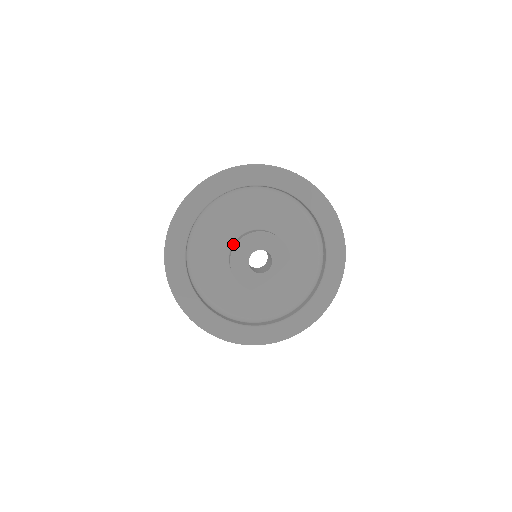
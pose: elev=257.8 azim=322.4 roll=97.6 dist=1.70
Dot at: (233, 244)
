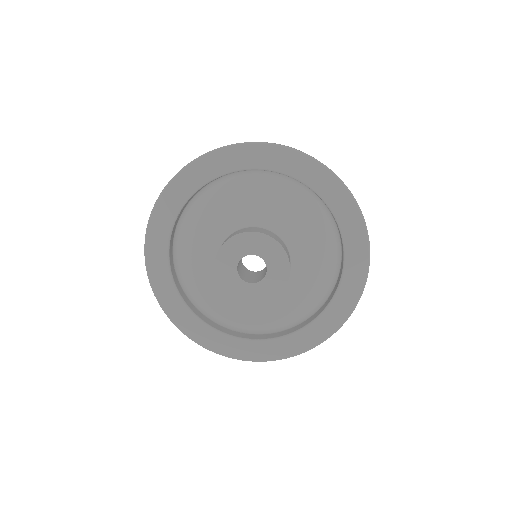
Dot at: occluded
